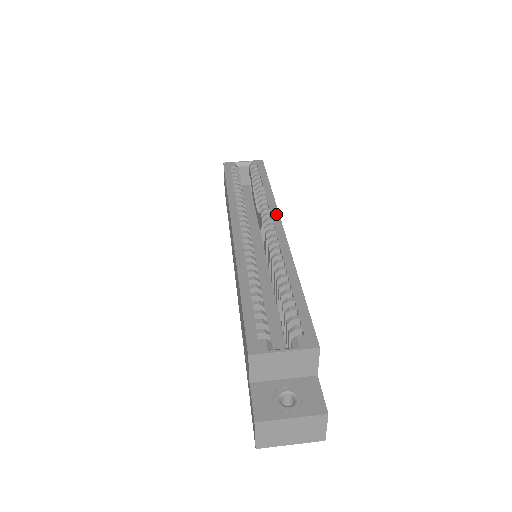
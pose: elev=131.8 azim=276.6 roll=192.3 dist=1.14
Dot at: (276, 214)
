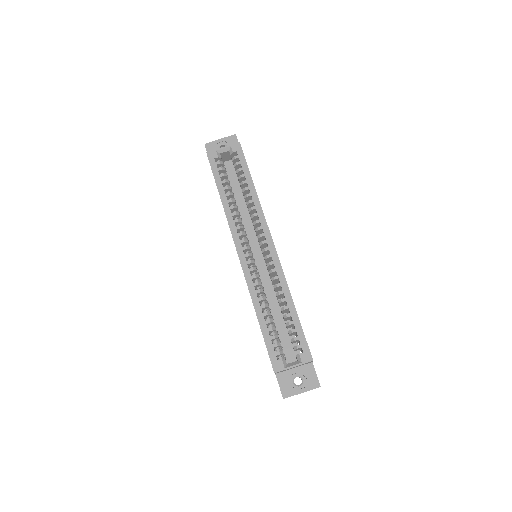
Dot at: (266, 228)
